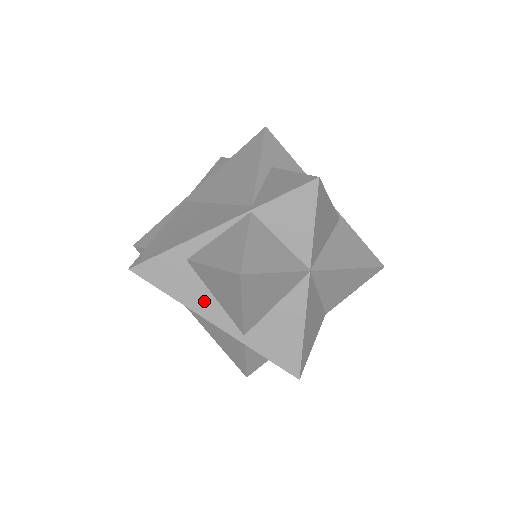
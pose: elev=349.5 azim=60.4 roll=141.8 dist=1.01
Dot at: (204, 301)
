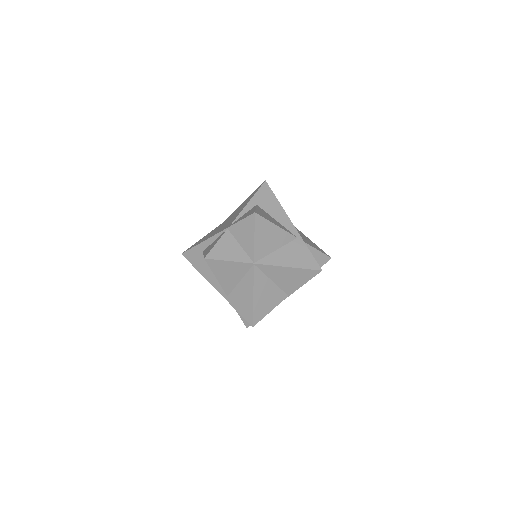
Dot at: (210, 275)
